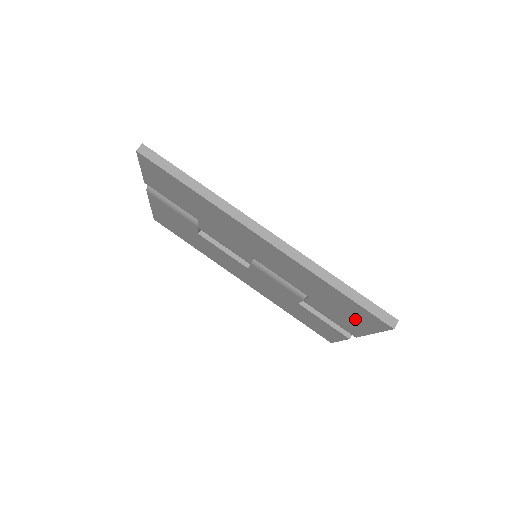
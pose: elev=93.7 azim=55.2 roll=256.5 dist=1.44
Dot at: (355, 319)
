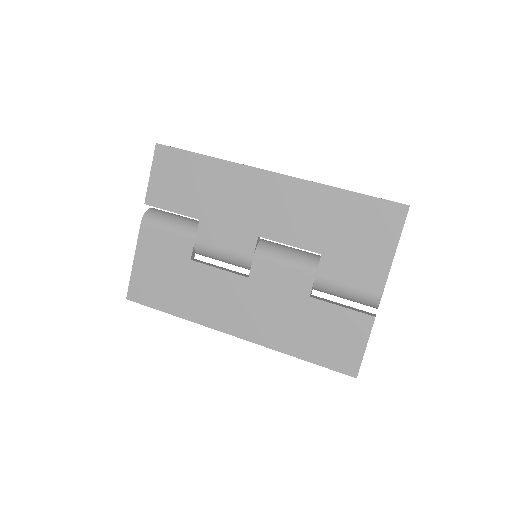
Dot at: (373, 240)
